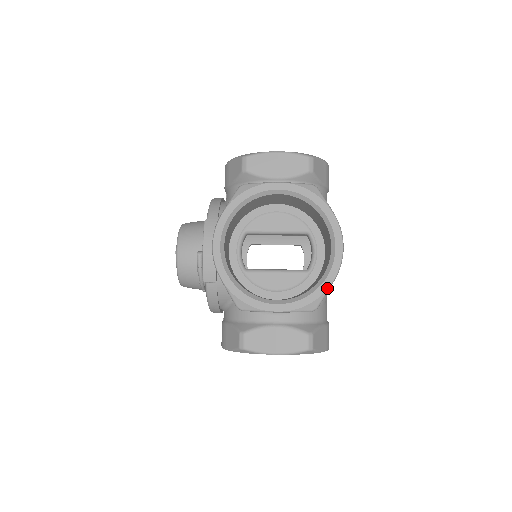
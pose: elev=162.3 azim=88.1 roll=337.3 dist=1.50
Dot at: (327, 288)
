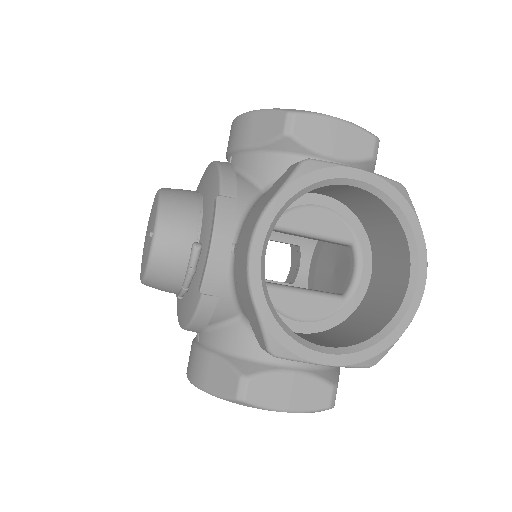
Dot at: (397, 338)
